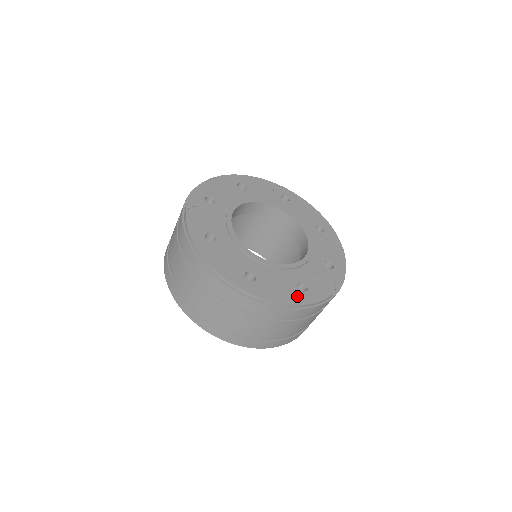
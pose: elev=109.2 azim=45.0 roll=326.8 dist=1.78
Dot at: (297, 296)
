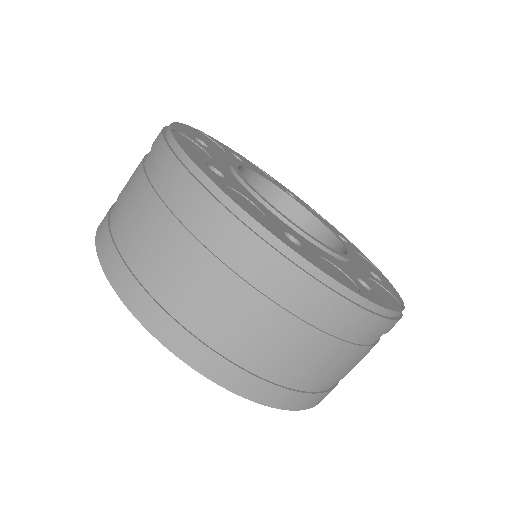
Dot at: (366, 292)
